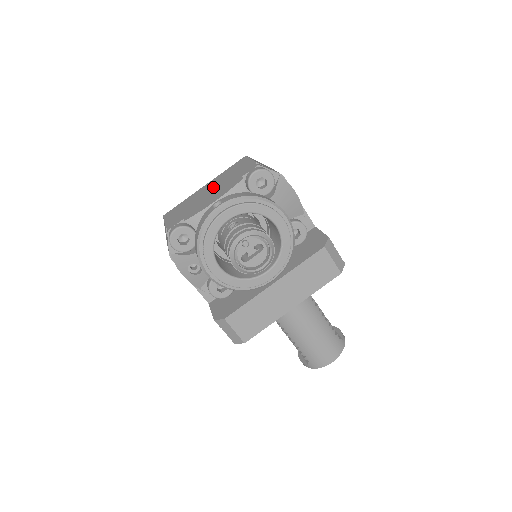
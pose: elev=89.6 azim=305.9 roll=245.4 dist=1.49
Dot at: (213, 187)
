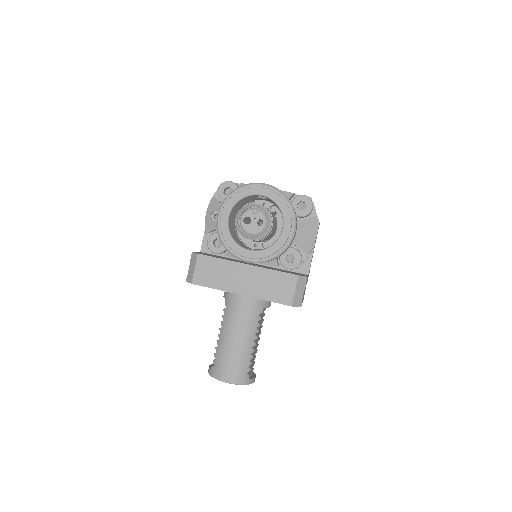
Dot at: occluded
